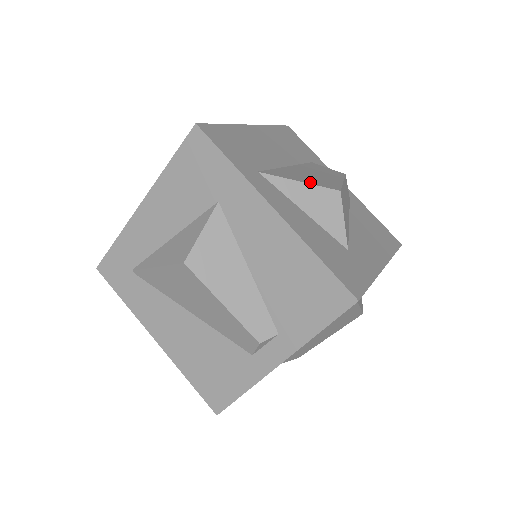
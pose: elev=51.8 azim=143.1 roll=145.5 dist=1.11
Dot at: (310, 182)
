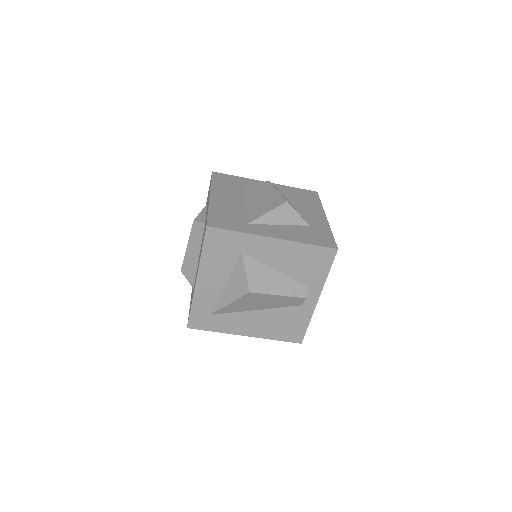
Dot at: (271, 208)
